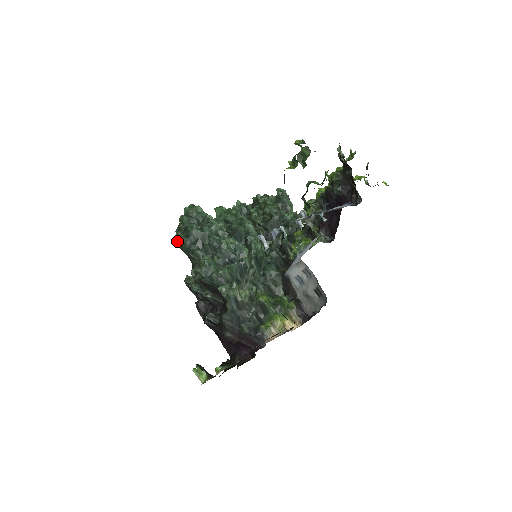
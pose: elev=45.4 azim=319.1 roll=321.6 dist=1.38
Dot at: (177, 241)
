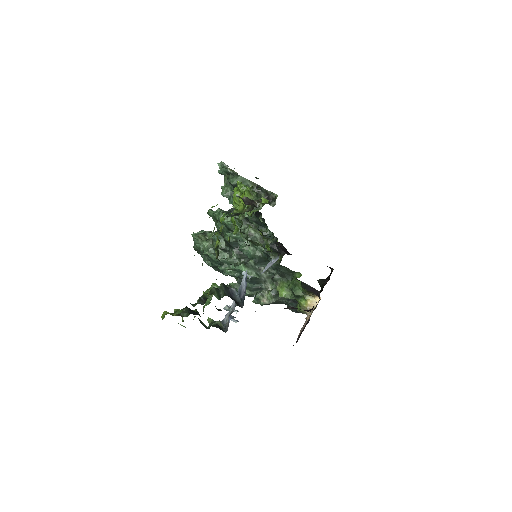
Dot at: occluded
